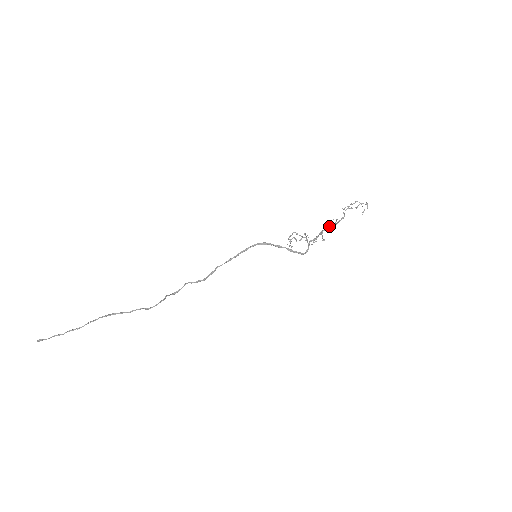
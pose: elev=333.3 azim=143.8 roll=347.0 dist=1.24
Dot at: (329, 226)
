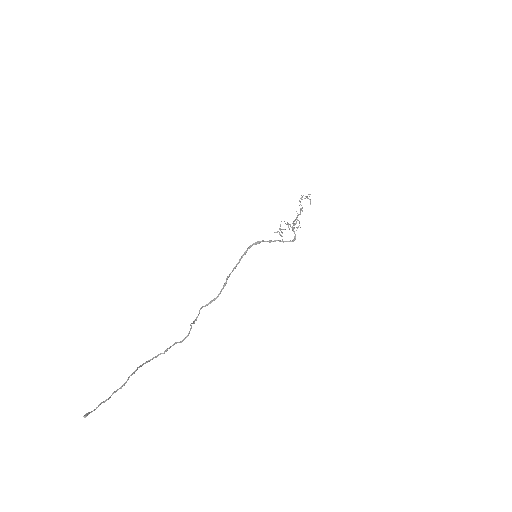
Dot at: (300, 213)
